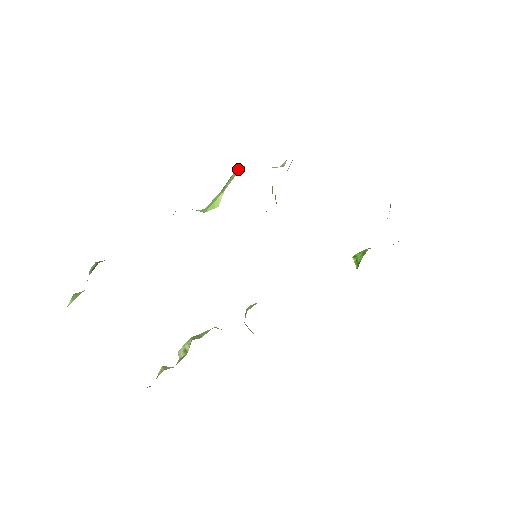
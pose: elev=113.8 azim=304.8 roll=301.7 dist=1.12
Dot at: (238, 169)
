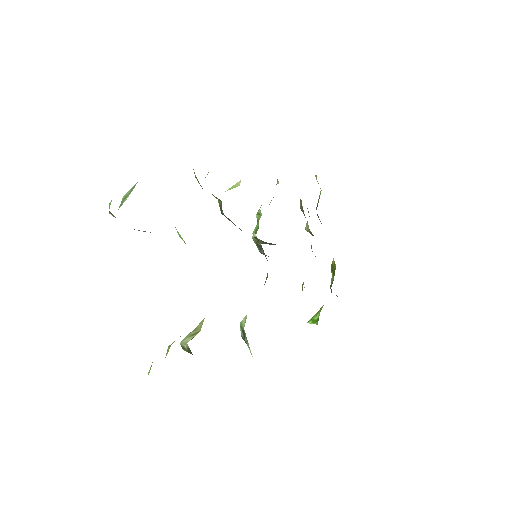
Dot at: occluded
